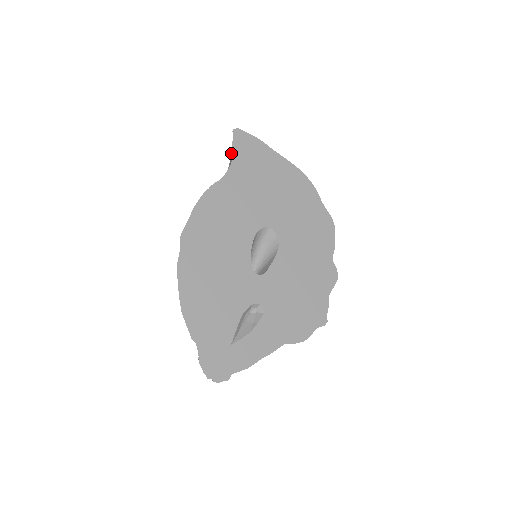
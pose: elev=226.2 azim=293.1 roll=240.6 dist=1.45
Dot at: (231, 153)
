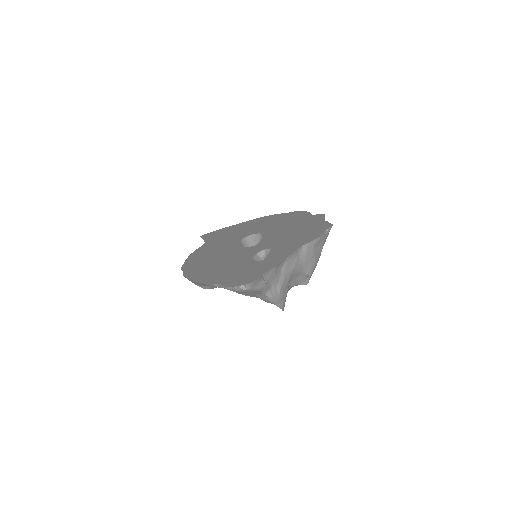
Dot at: (204, 241)
